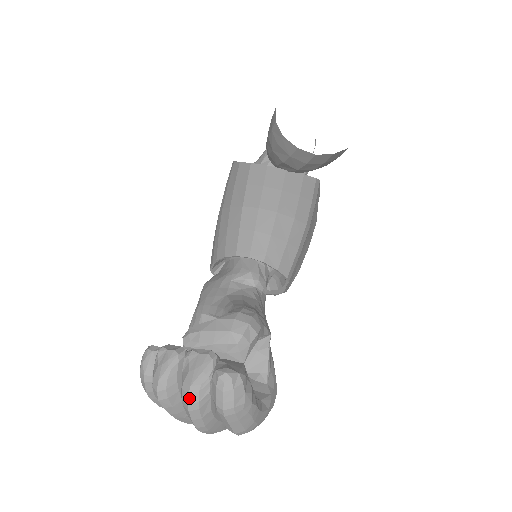
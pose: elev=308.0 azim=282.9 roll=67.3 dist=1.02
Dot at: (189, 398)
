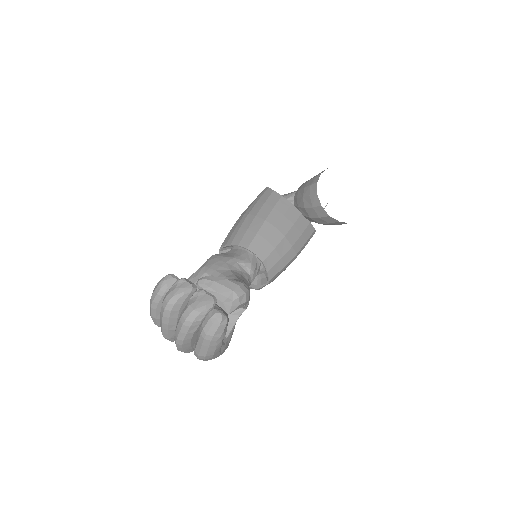
Dot at: (189, 317)
